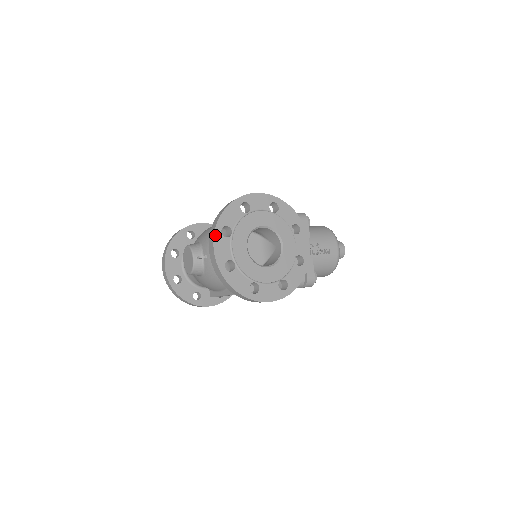
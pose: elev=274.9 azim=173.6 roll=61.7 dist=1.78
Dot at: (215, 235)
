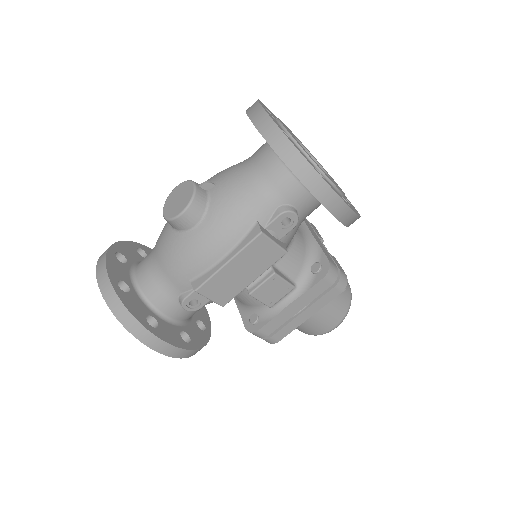
Dot at: (260, 103)
